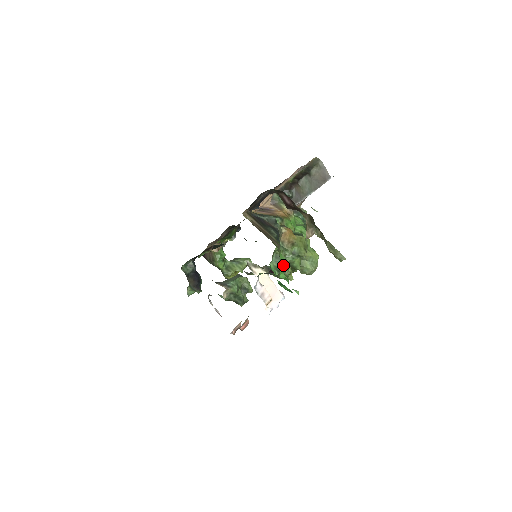
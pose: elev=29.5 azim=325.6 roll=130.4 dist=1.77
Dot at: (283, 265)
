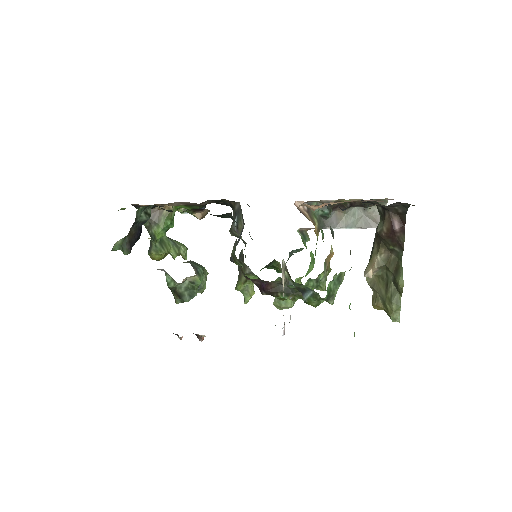
Dot at: occluded
